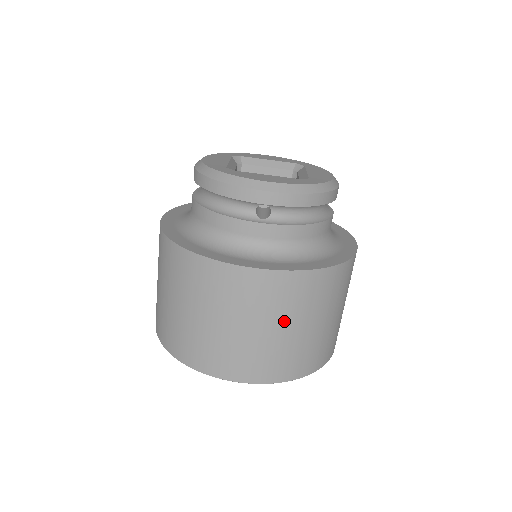
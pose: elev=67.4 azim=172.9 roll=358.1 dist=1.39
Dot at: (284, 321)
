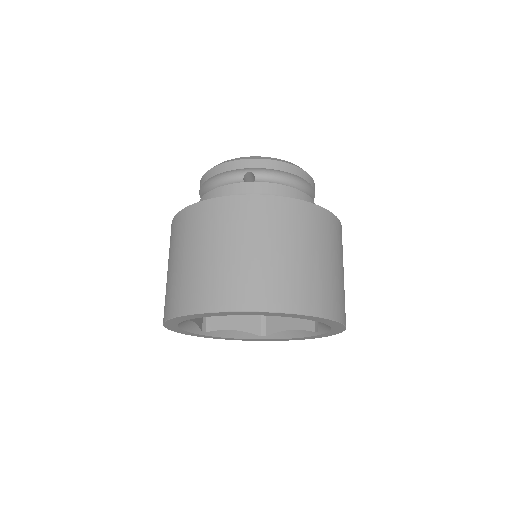
Dot at: (273, 242)
